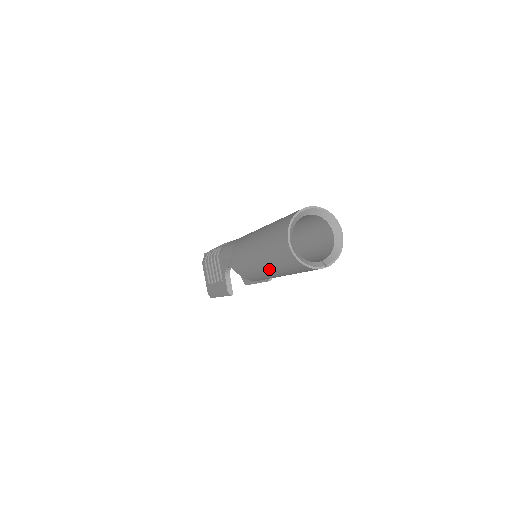
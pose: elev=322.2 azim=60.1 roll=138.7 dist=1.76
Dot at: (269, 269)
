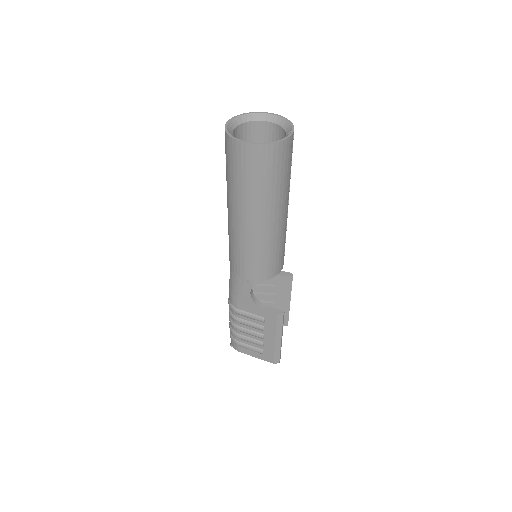
Dot at: (269, 213)
